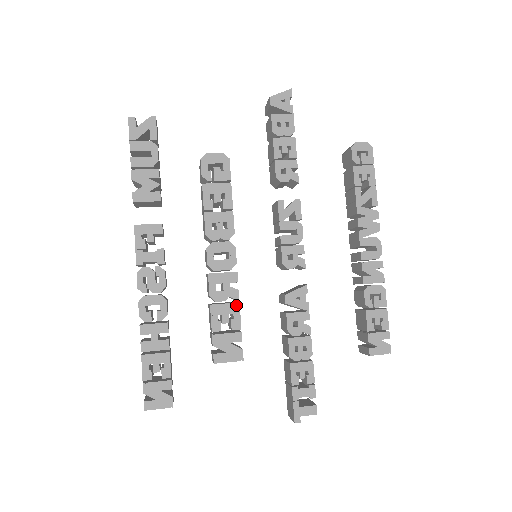
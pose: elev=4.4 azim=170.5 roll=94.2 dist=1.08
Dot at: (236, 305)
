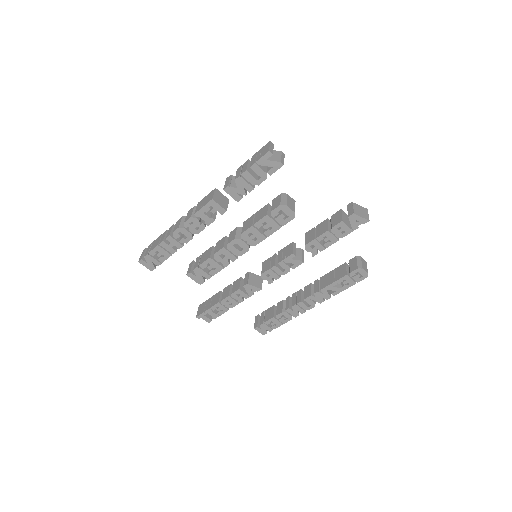
Dot at: (221, 268)
